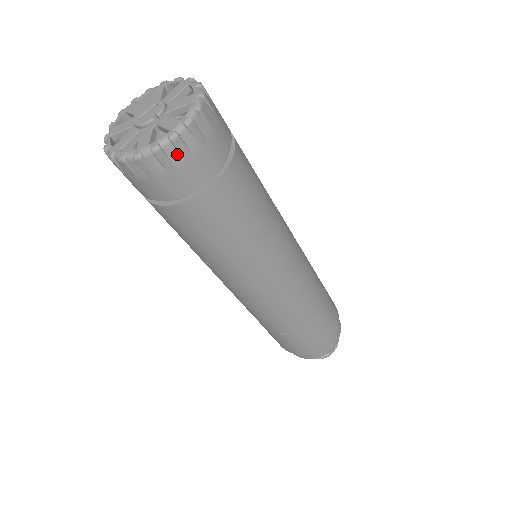
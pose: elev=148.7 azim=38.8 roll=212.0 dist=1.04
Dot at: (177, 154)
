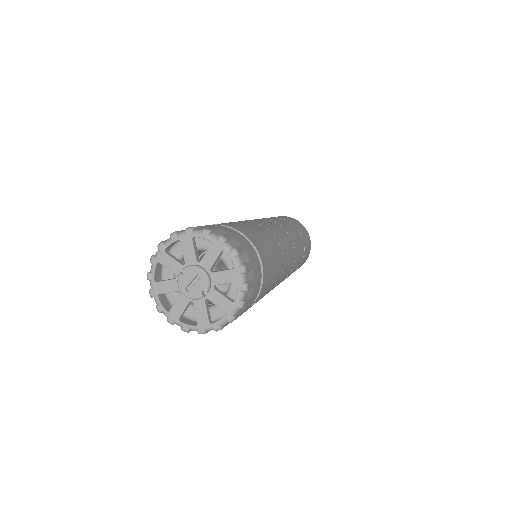
Dot at: occluded
